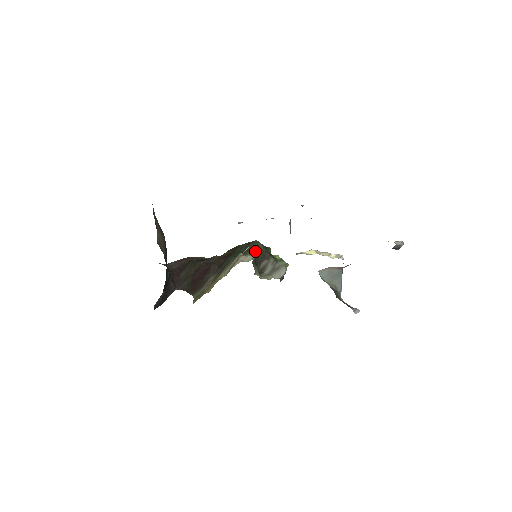
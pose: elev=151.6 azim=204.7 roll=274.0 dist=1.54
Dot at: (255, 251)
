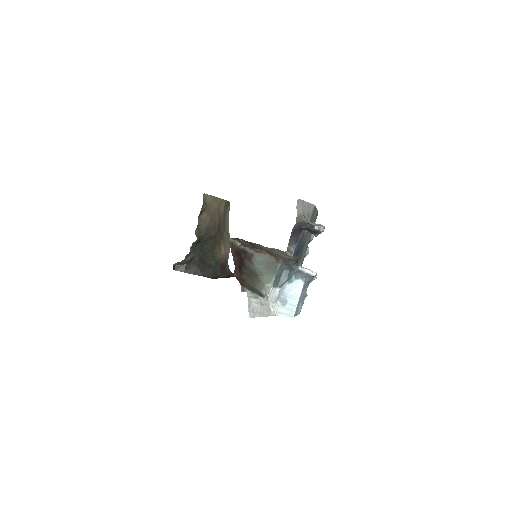
Dot at: occluded
